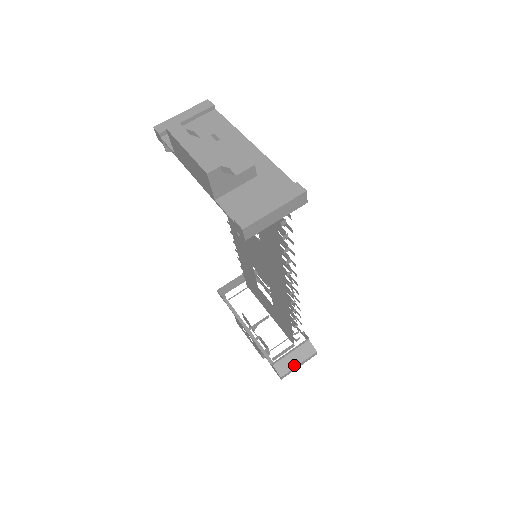
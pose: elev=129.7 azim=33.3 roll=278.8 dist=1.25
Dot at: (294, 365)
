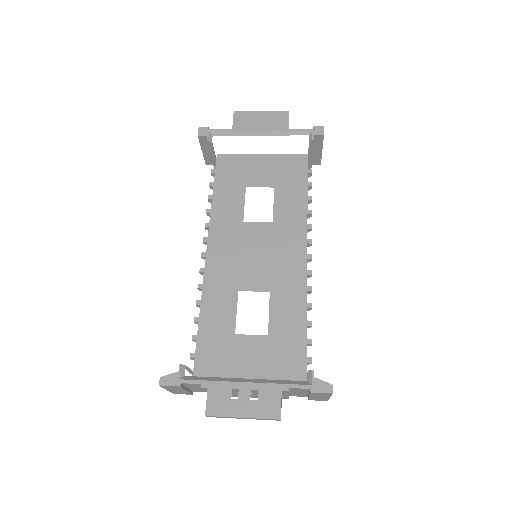
Dot at: occluded
